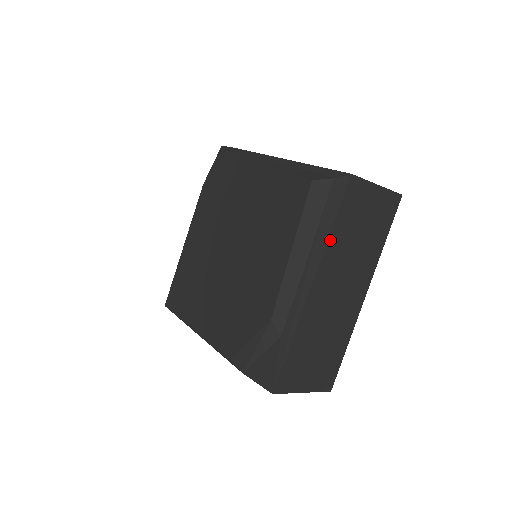
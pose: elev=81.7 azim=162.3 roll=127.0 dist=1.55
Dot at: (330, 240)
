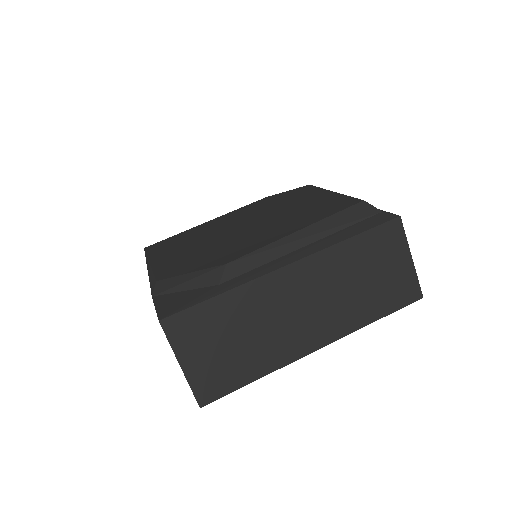
Dot at: (337, 247)
